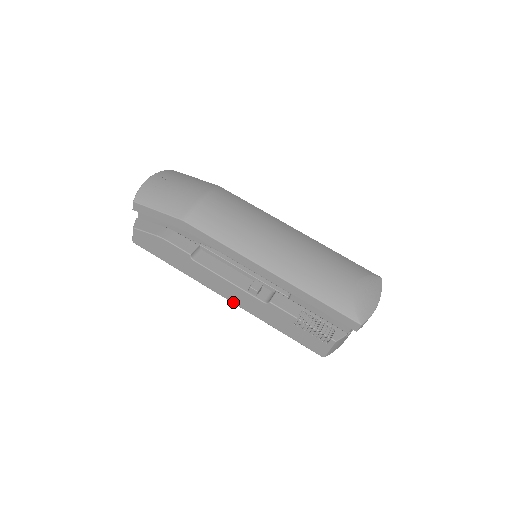
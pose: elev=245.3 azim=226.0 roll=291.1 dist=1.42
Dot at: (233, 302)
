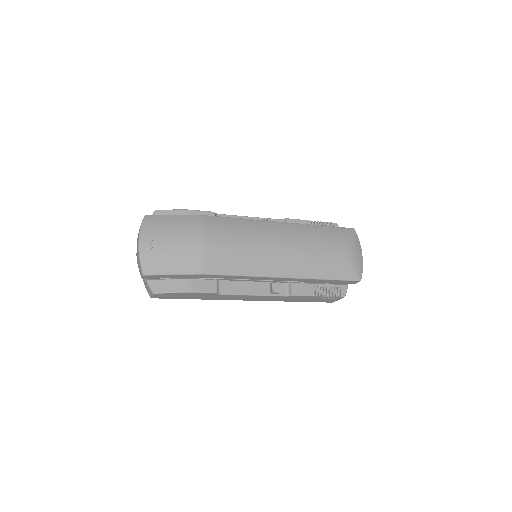
Dot at: (256, 300)
